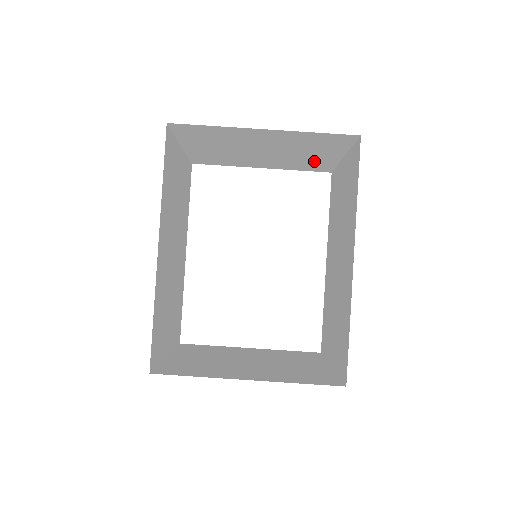
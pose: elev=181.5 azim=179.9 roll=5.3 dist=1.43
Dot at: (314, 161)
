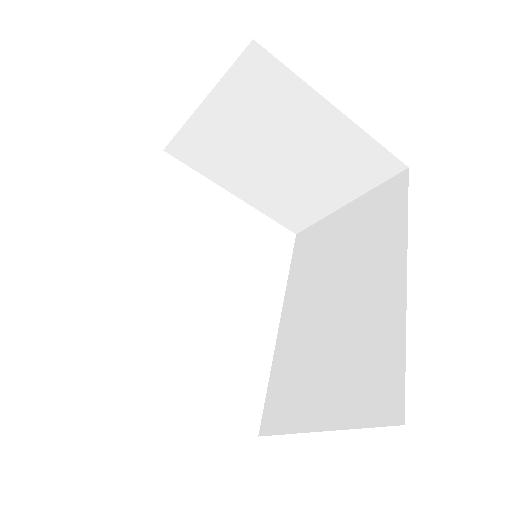
Dot at: (307, 202)
